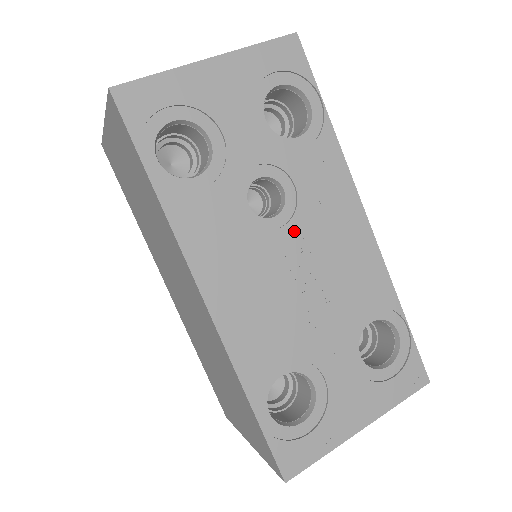
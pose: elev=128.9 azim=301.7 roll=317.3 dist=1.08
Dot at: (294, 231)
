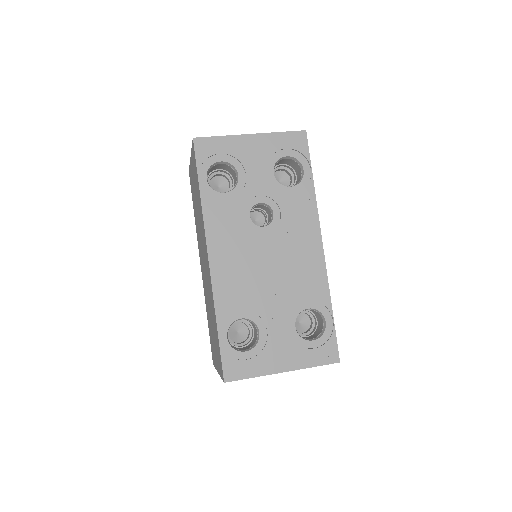
Dot at: (273, 238)
